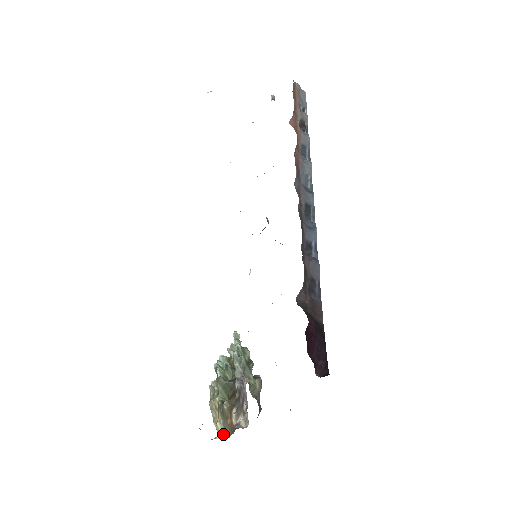
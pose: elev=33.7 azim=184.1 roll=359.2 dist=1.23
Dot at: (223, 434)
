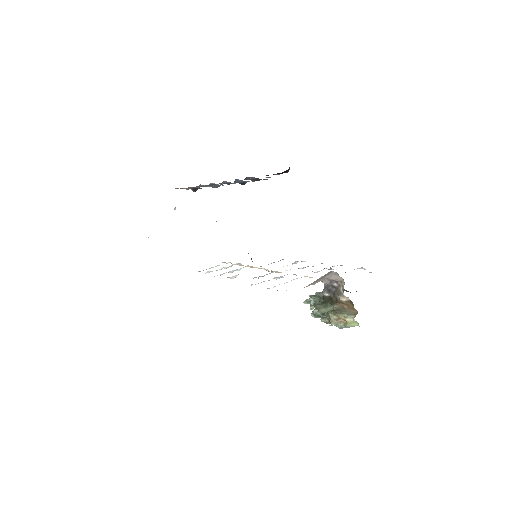
Dot at: occluded
